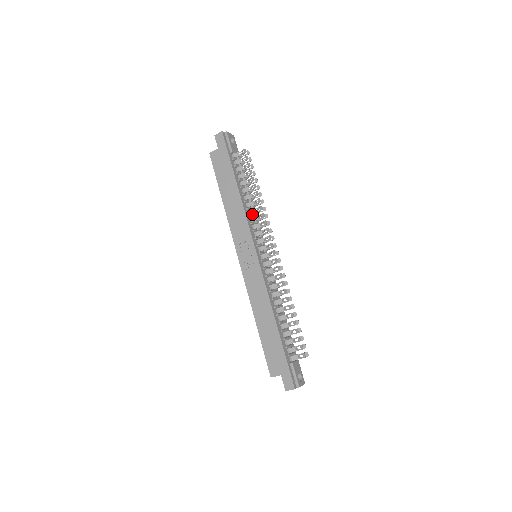
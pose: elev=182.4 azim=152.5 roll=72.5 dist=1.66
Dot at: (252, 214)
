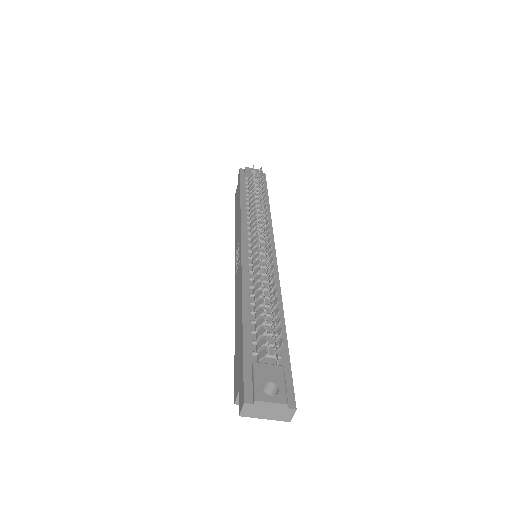
Dot at: (260, 218)
